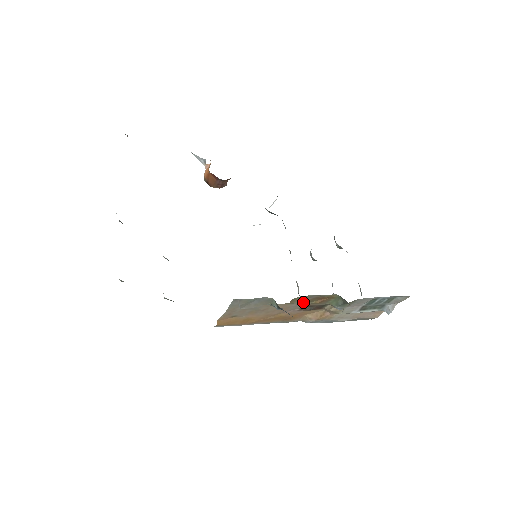
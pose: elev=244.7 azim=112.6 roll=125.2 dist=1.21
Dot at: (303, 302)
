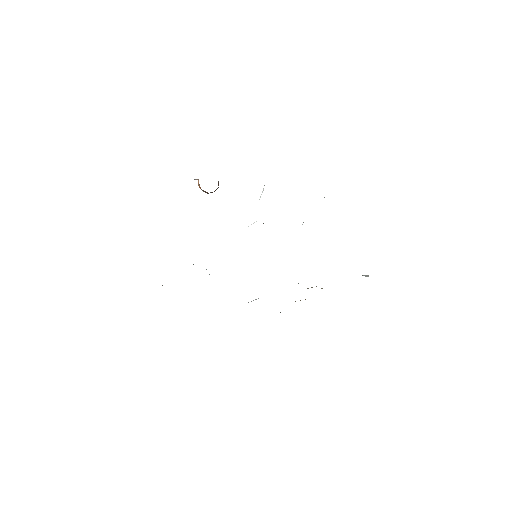
Dot at: occluded
